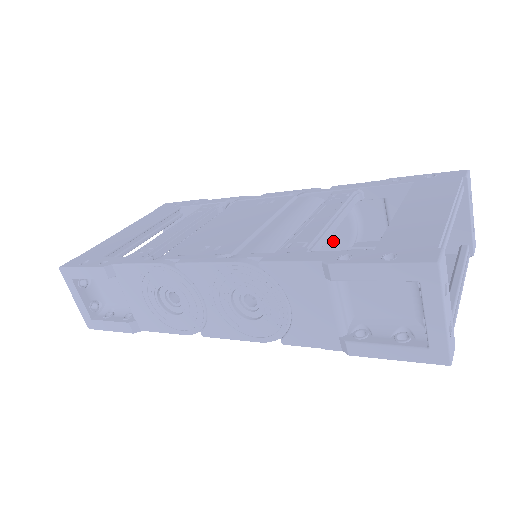
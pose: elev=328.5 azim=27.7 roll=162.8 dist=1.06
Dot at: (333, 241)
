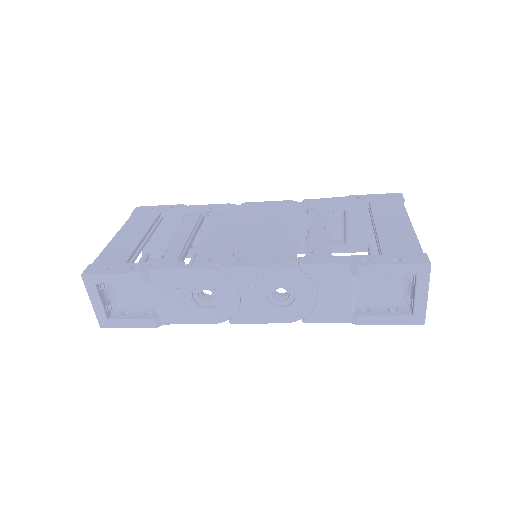
Dot at: (302, 241)
